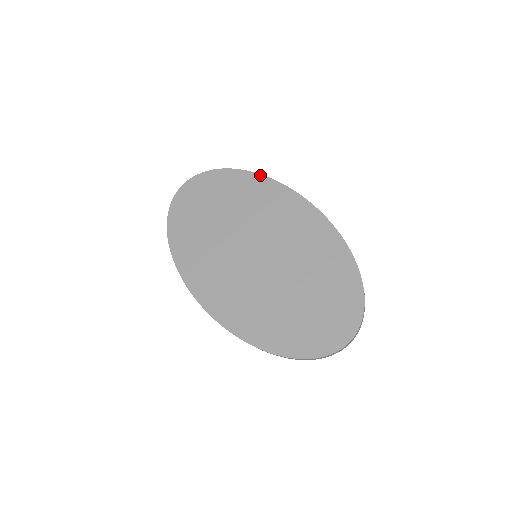
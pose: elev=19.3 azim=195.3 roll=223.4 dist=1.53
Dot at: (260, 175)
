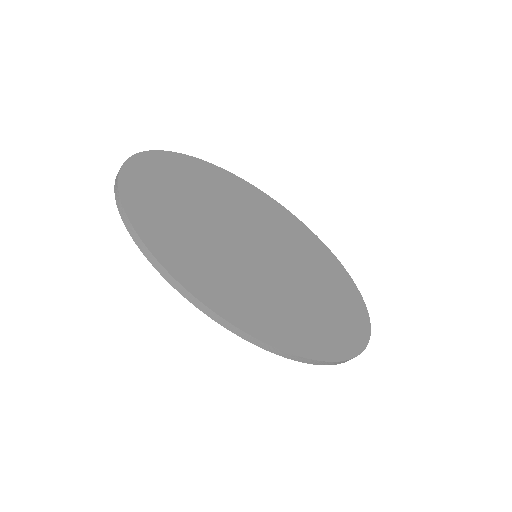
Dot at: (220, 168)
